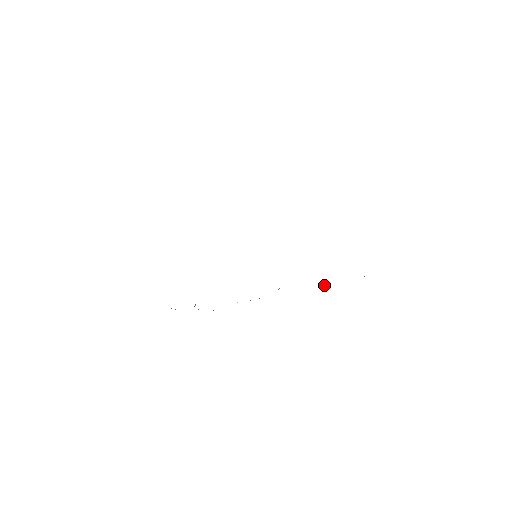
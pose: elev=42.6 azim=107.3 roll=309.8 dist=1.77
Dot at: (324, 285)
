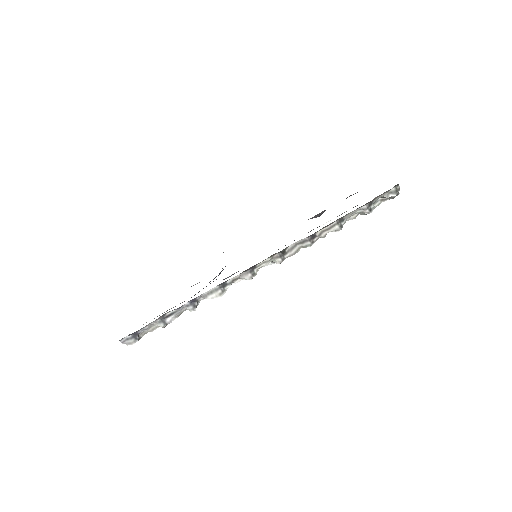
Dot at: (340, 225)
